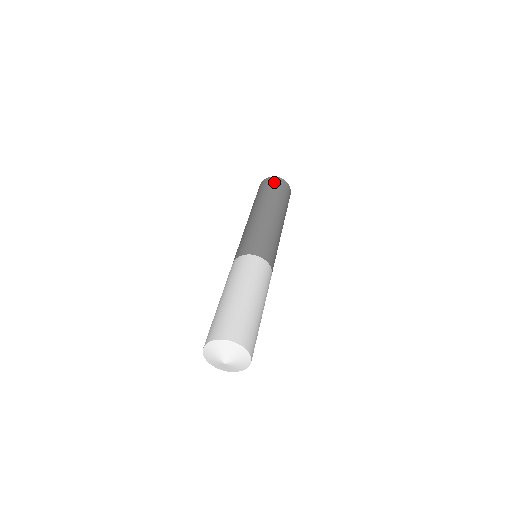
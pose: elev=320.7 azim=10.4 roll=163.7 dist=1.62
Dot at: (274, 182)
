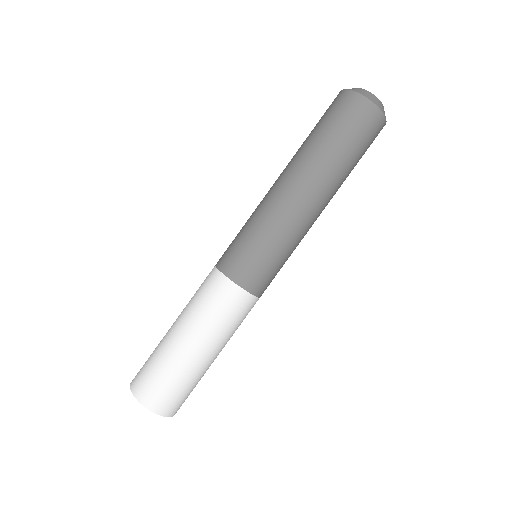
Dot at: (366, 124)
